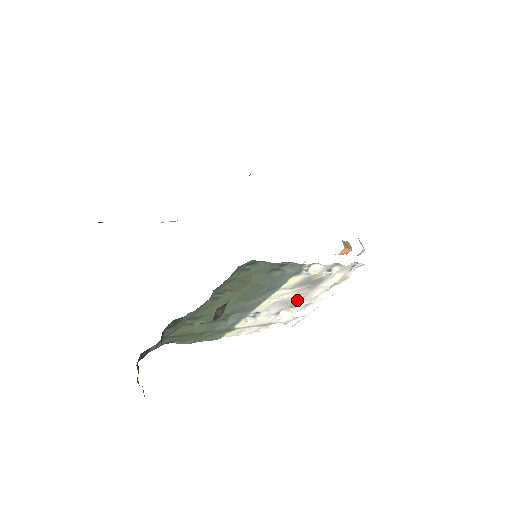
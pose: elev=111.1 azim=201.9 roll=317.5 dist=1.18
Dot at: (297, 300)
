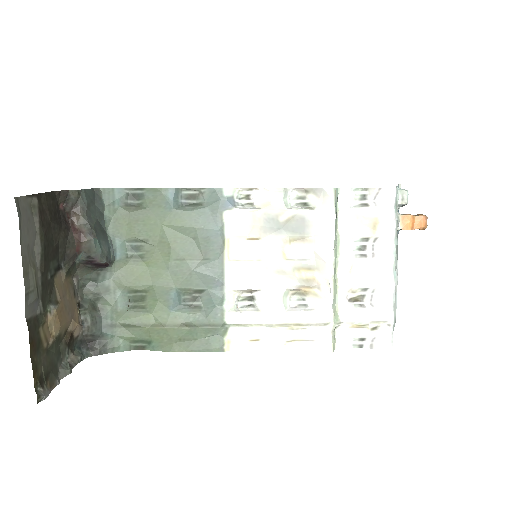
Dot at: (306, 270)
